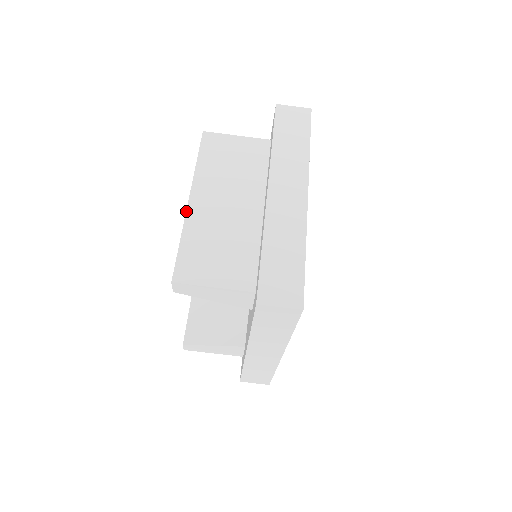
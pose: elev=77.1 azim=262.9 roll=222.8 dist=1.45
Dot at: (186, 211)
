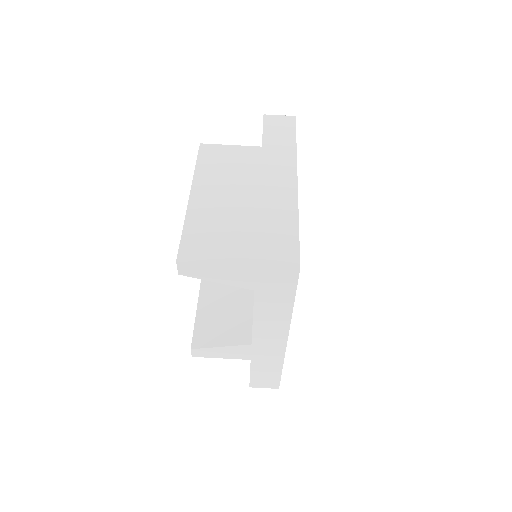
Dot at: (187, 205)
